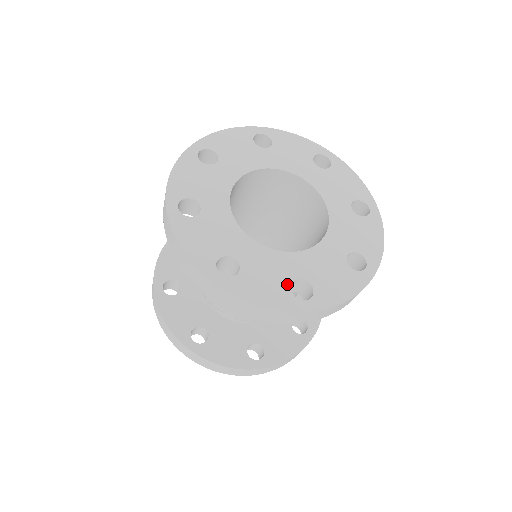
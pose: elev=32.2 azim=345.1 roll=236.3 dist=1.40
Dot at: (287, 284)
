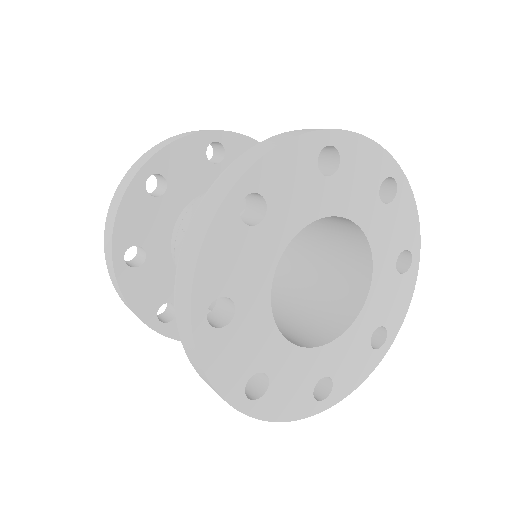
Dot at: (368, 347)
